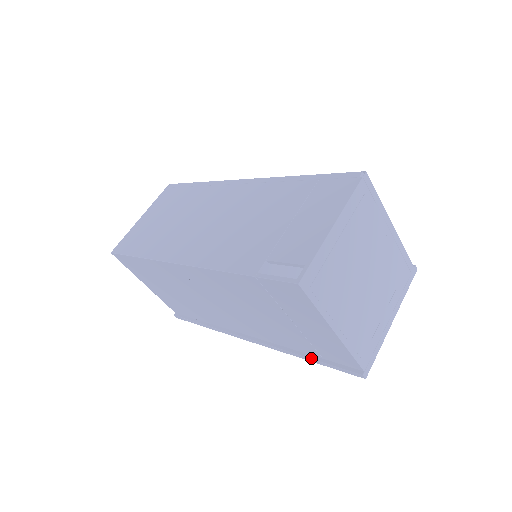
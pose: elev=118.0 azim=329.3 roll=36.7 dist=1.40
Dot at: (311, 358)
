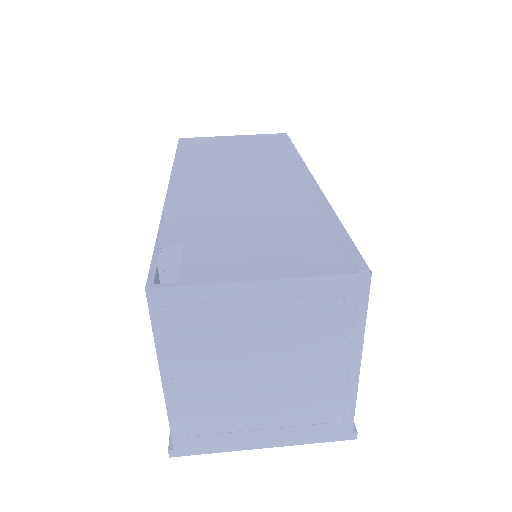
Dot at: occluded
